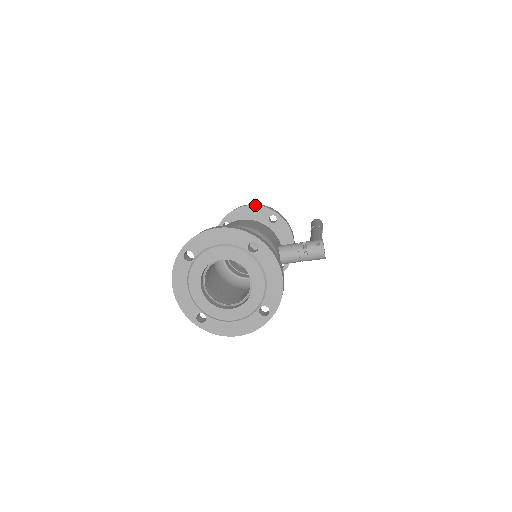
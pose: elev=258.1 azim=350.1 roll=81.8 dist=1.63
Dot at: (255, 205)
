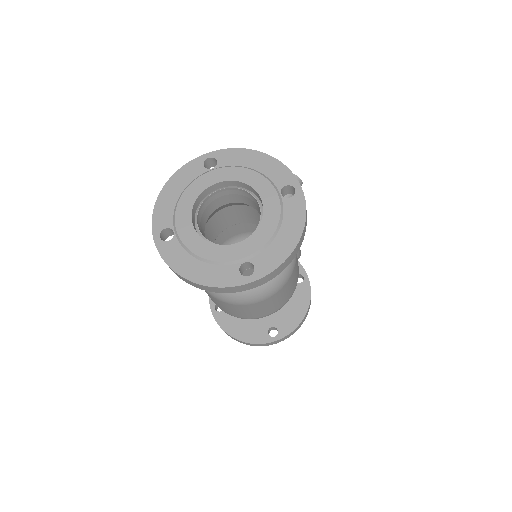
Dot at: occluded
